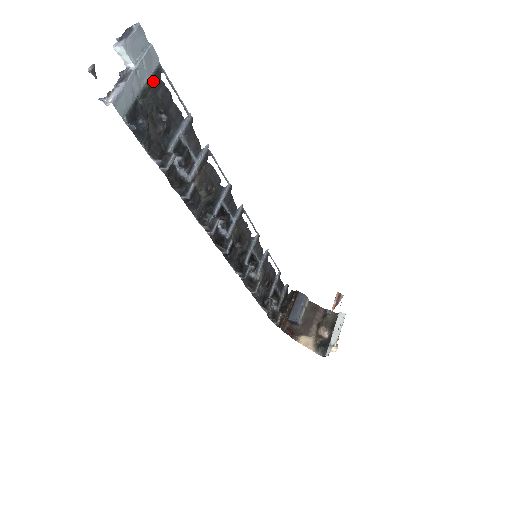
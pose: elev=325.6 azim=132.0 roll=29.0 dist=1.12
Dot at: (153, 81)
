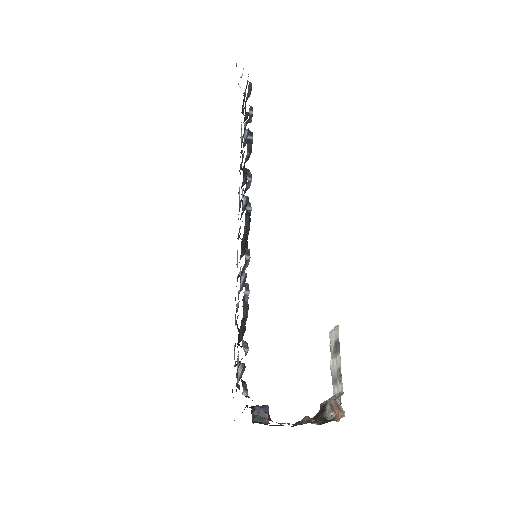
Dot at: (243, 105)
